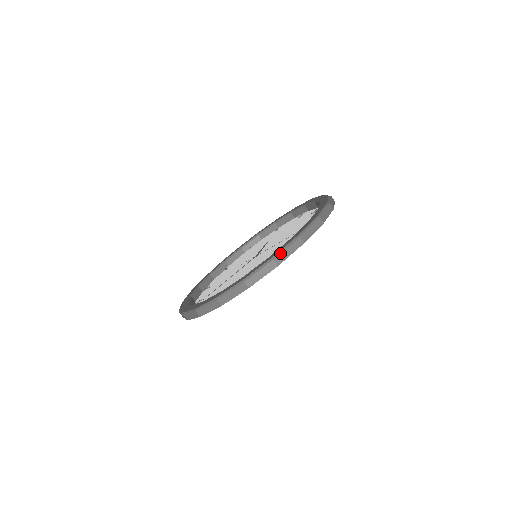
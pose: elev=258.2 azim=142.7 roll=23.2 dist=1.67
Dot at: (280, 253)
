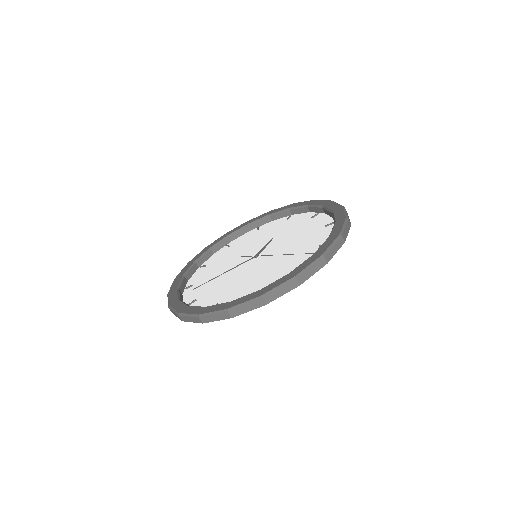
Dot at: (271, 293)
